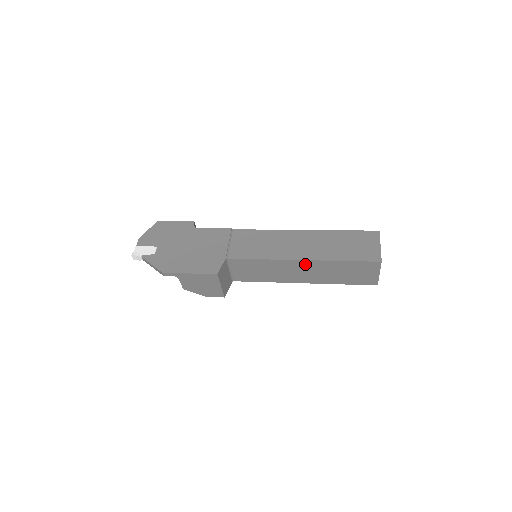
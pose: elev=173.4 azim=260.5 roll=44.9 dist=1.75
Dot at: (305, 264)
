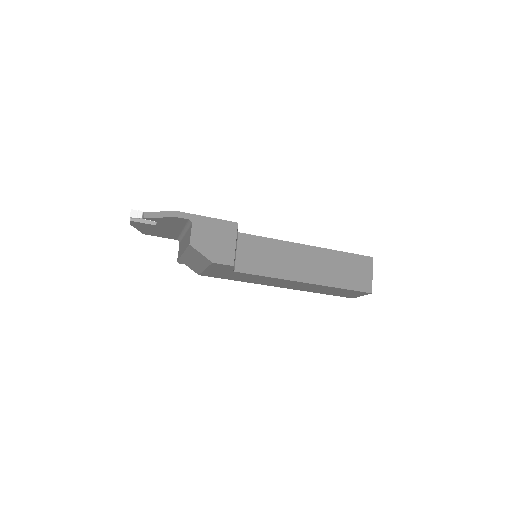
Dot at: (310, 252)
